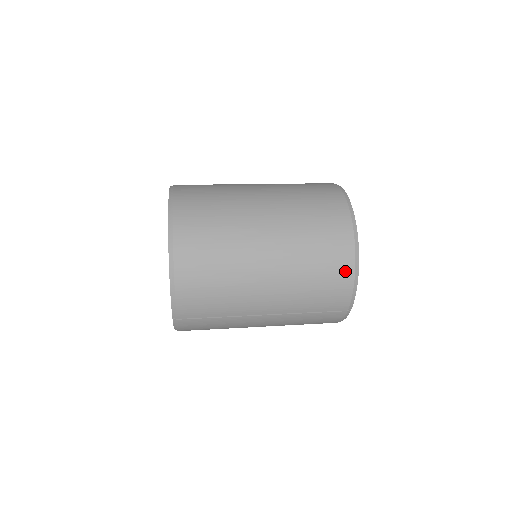
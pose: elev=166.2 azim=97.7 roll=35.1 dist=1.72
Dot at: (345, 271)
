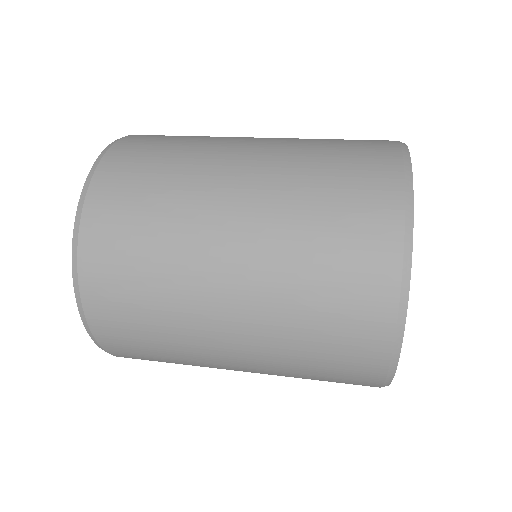
Dot at: (371, 358)
